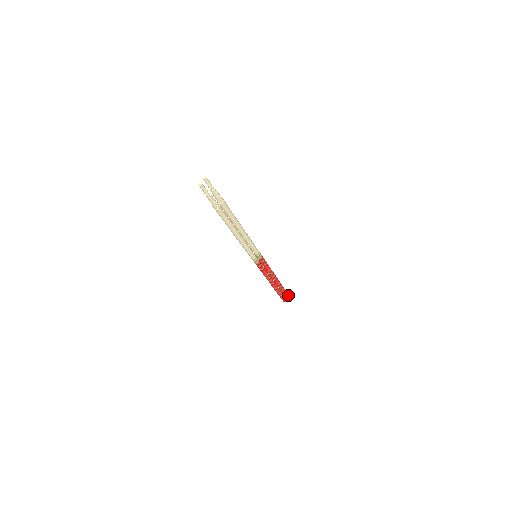
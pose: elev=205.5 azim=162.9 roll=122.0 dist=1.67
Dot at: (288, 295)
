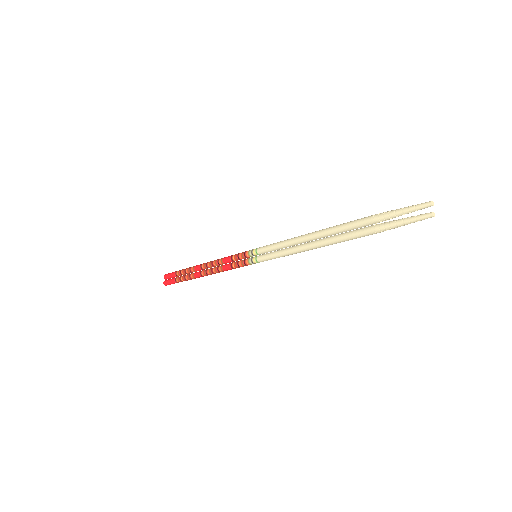
Dot at: occluded
